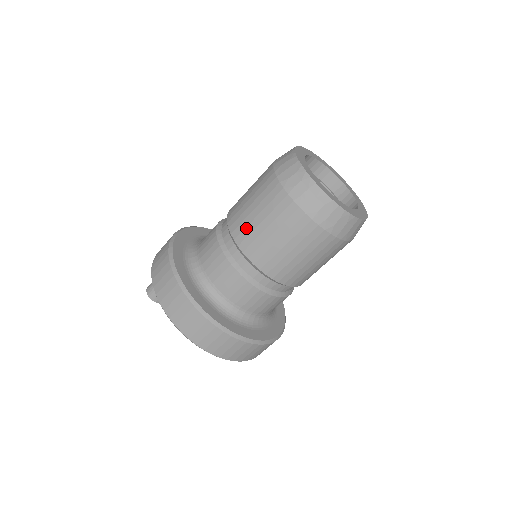
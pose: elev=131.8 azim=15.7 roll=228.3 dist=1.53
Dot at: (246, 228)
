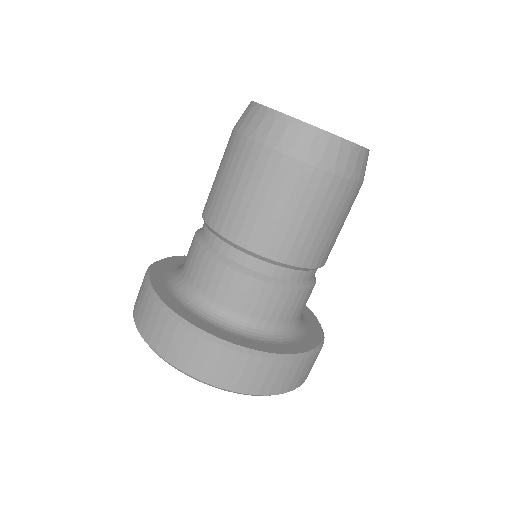
Dot at: (210, 197)
